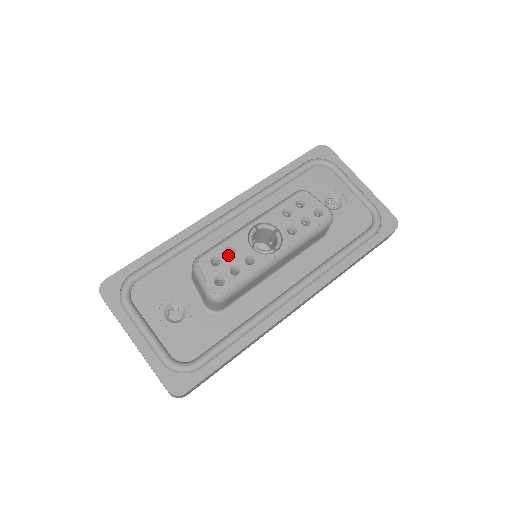
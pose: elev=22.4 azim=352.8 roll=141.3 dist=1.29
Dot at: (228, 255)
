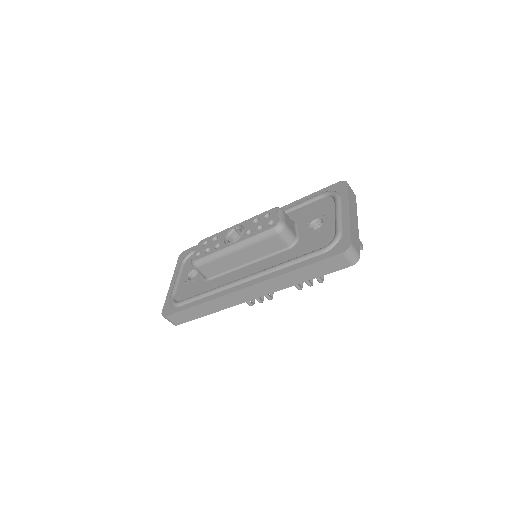
Dot at: (212, 241)
